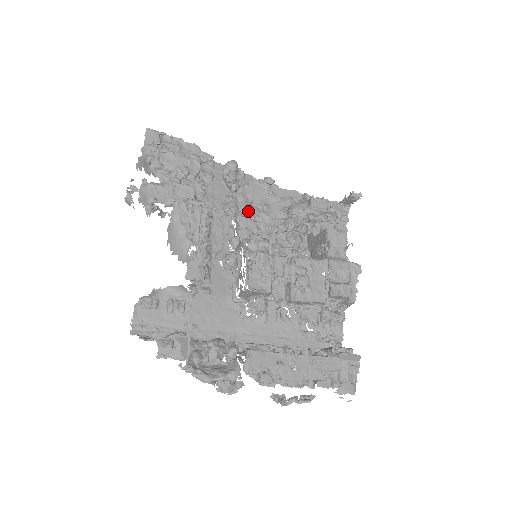
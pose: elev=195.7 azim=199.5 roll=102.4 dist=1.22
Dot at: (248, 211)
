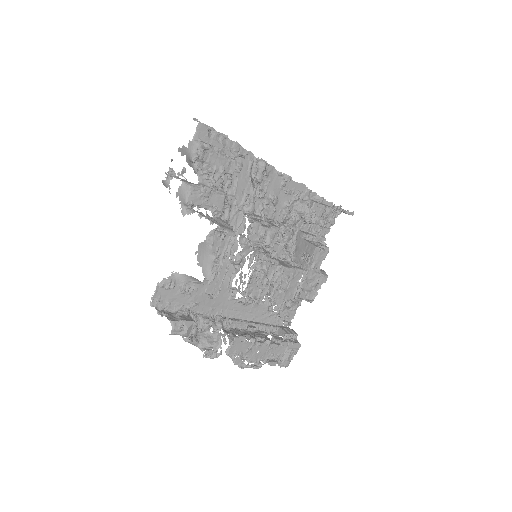
Dot at: (260, 200)
